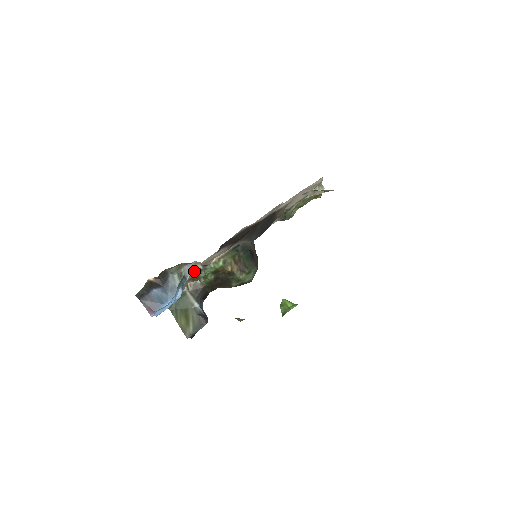
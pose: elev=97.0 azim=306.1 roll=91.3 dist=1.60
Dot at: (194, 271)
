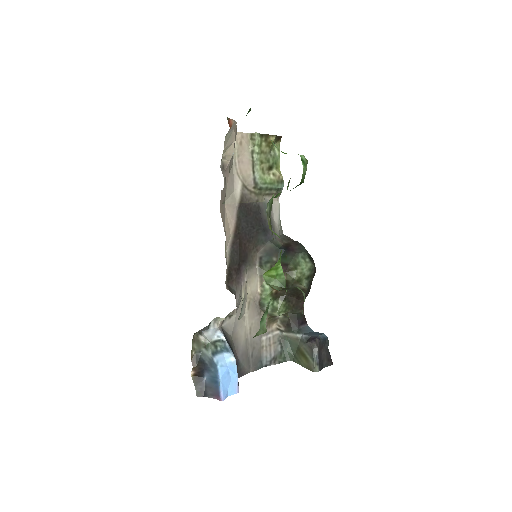
Dot at: (254, 318)
